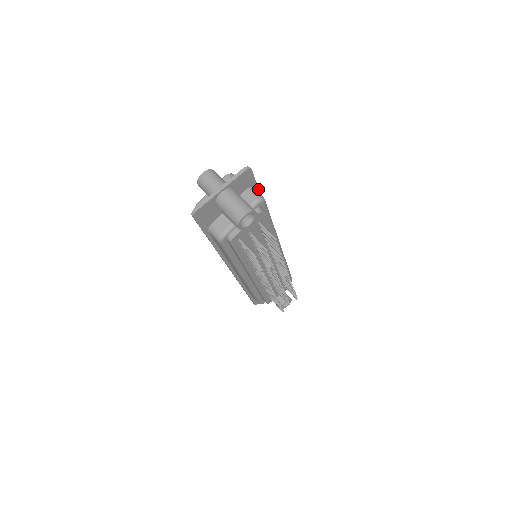
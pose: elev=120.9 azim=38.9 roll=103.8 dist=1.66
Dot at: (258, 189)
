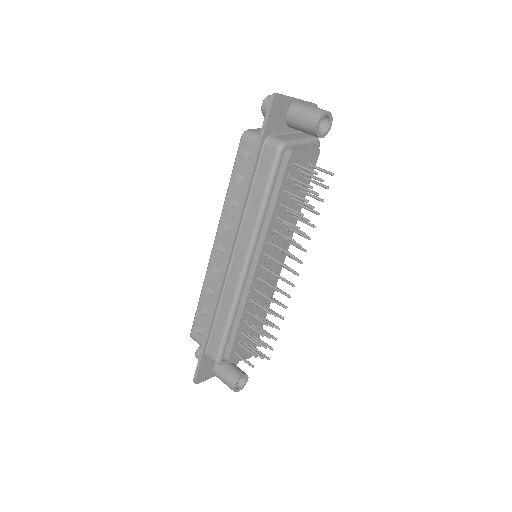
Dot at: occluded
